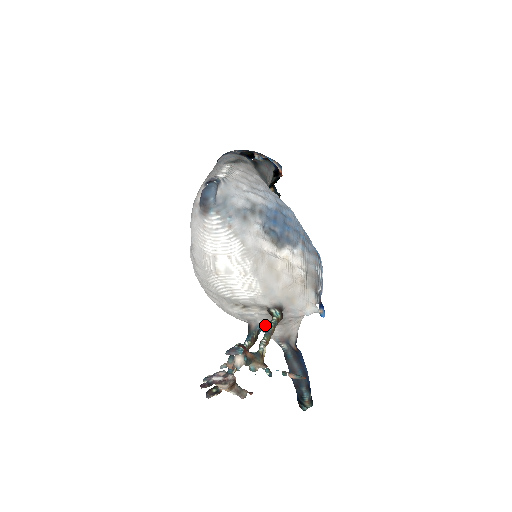
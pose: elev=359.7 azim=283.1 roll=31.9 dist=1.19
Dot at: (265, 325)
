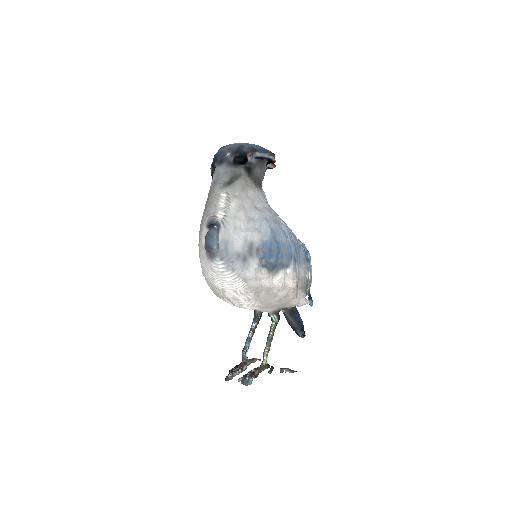
Dot at: occluded
